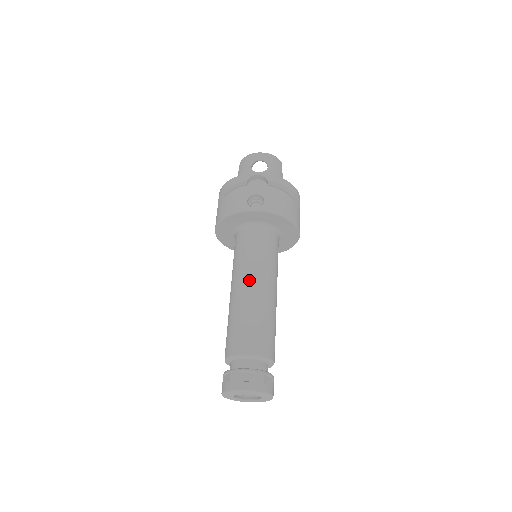
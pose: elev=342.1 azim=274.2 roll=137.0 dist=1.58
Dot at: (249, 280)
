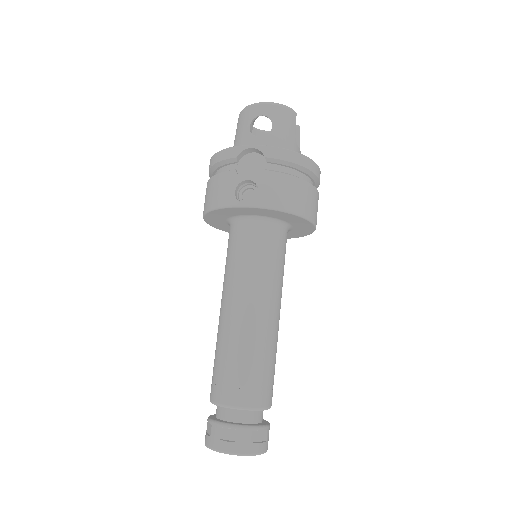
Dot at: (239, 302)
